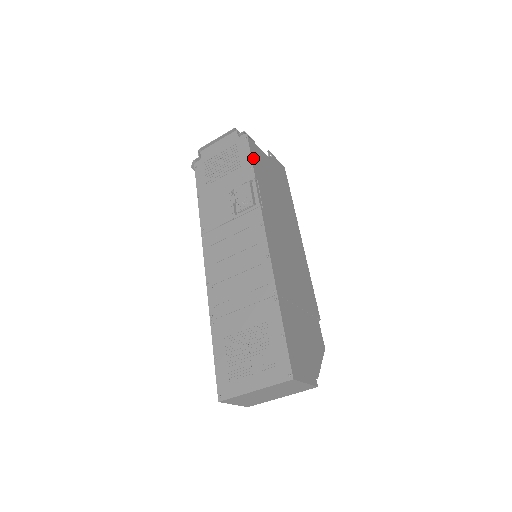
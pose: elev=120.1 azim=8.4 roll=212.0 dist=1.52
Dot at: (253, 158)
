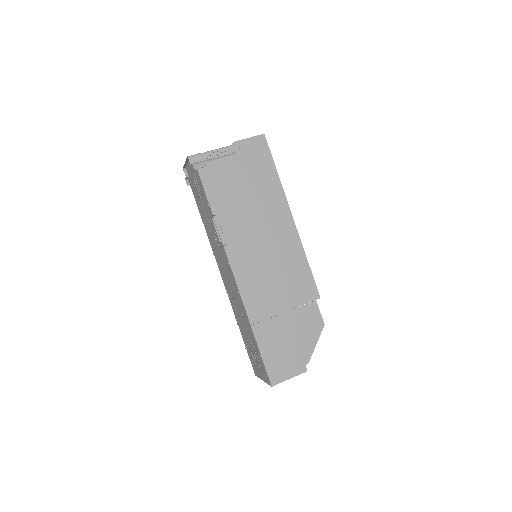
Dot at: (208, 190)
